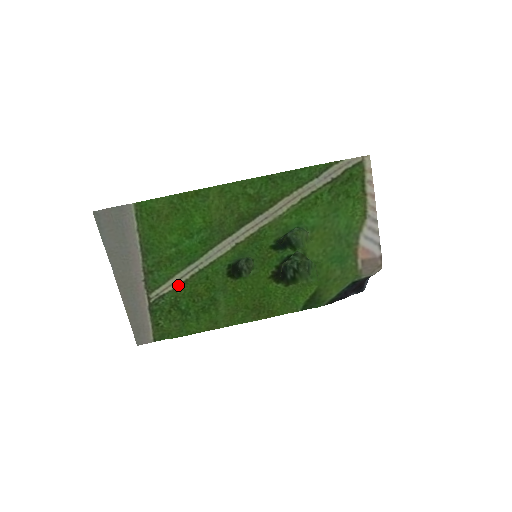
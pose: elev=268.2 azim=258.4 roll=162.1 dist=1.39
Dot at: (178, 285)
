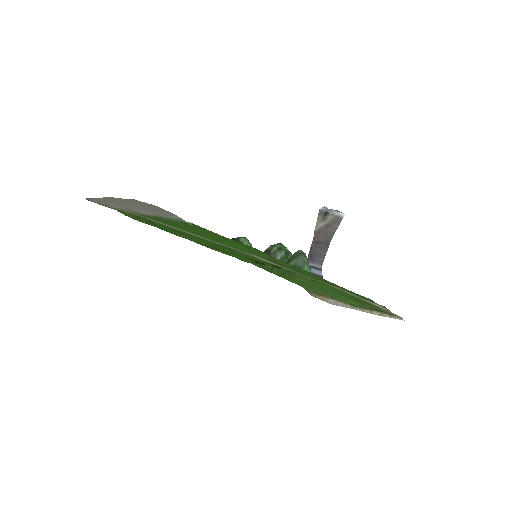
Dot at: (168, 226)
